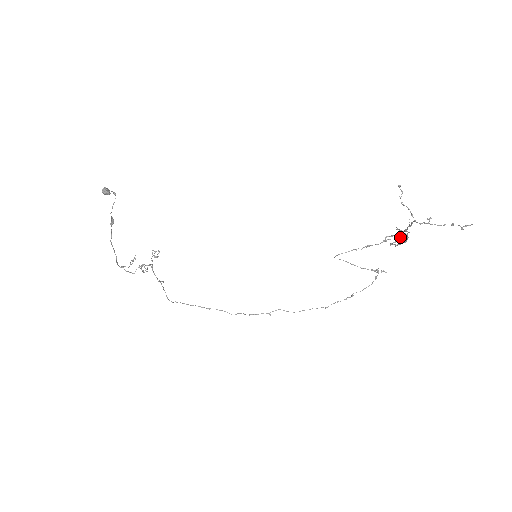
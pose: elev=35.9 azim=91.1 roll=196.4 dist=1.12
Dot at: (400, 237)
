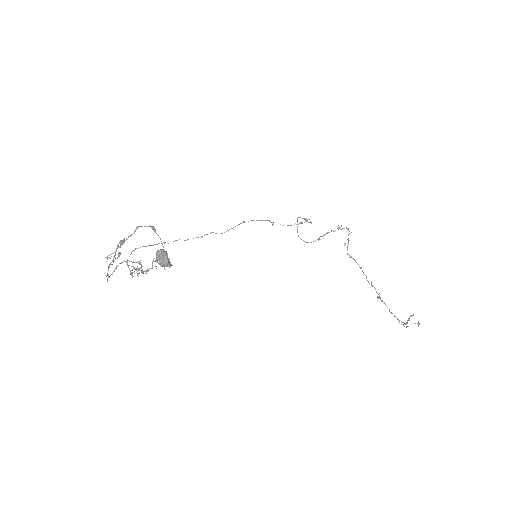
Dot at: occluded
